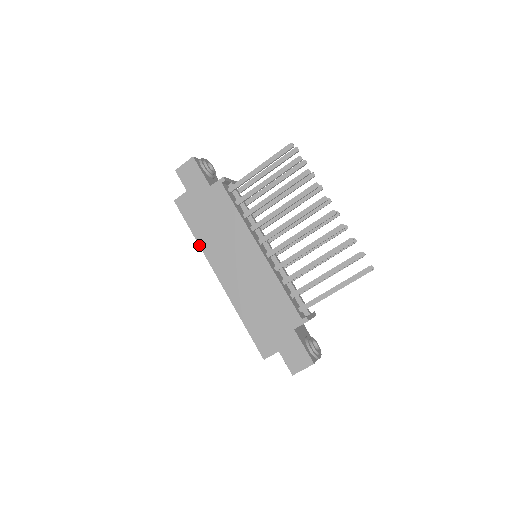
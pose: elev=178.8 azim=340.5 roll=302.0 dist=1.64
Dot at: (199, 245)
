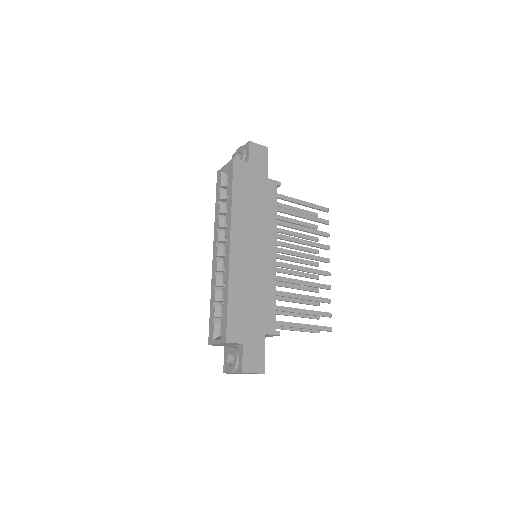
Dot at: (232, 207)
